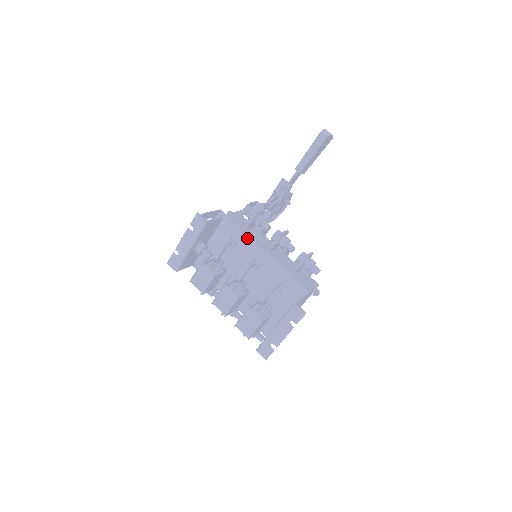
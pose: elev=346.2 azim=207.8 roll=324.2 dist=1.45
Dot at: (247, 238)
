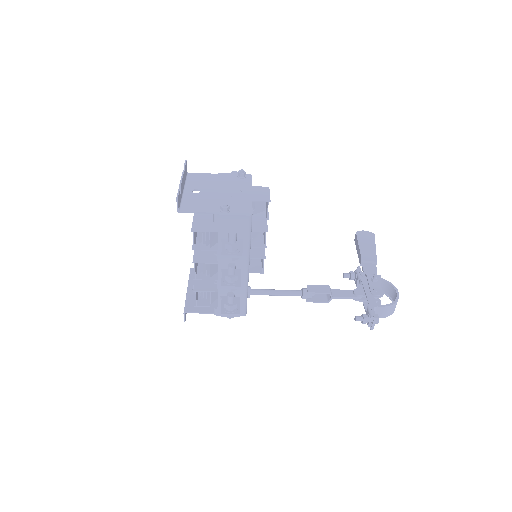
Dot at: occluded
